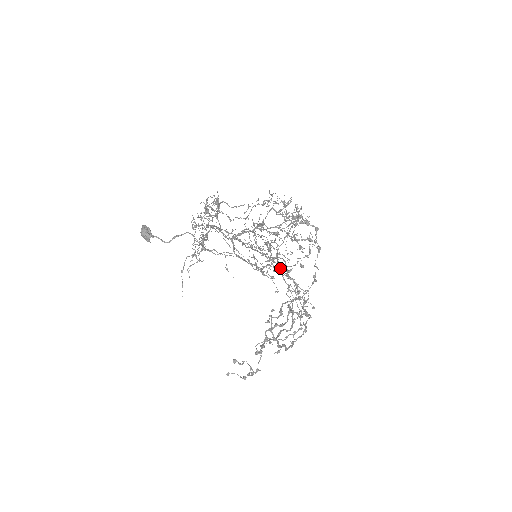
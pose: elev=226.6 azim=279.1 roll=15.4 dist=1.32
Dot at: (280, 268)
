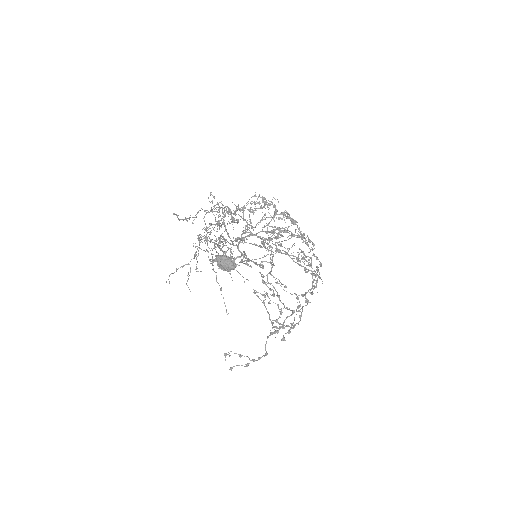
Dot at: (299, 264)
